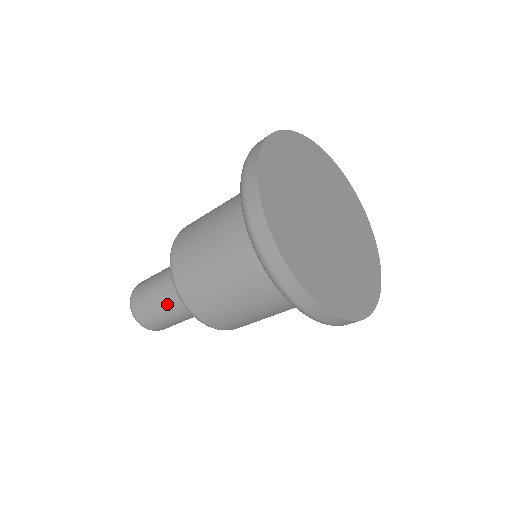
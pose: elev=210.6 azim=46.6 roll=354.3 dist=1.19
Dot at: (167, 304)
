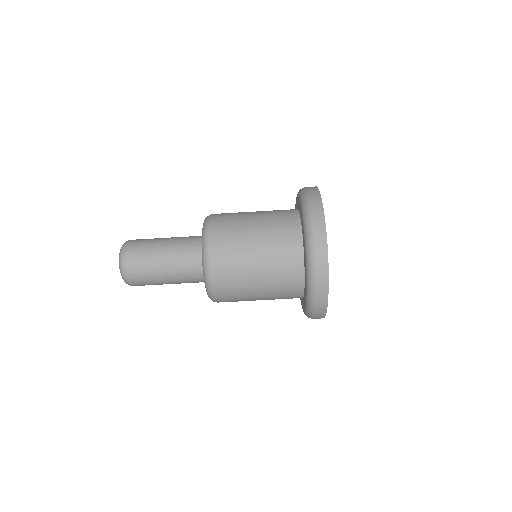
Dot at: (169, 258)
